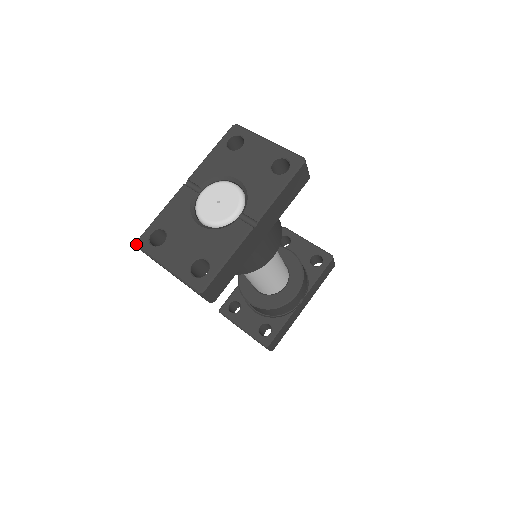
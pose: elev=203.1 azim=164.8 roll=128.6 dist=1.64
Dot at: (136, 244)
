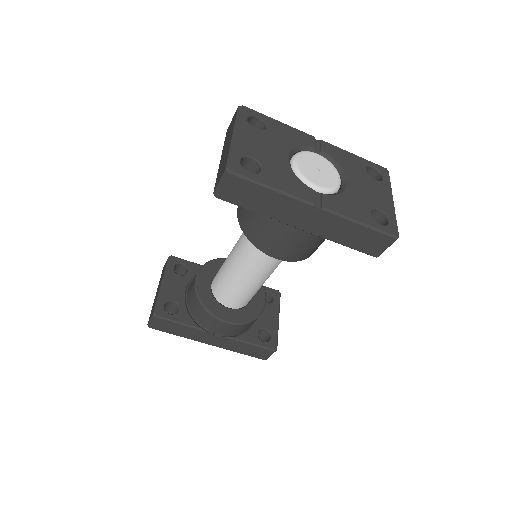
Dot at: occluded
